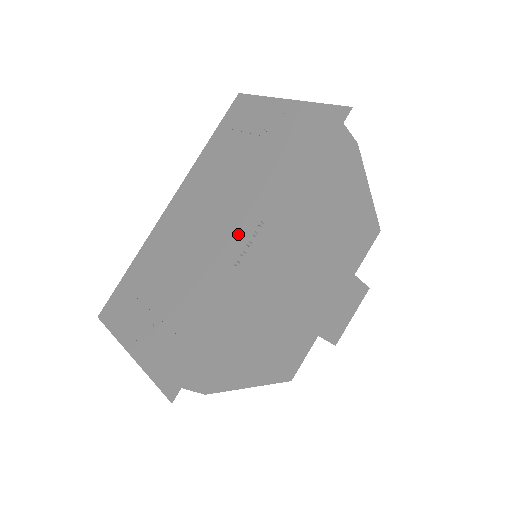
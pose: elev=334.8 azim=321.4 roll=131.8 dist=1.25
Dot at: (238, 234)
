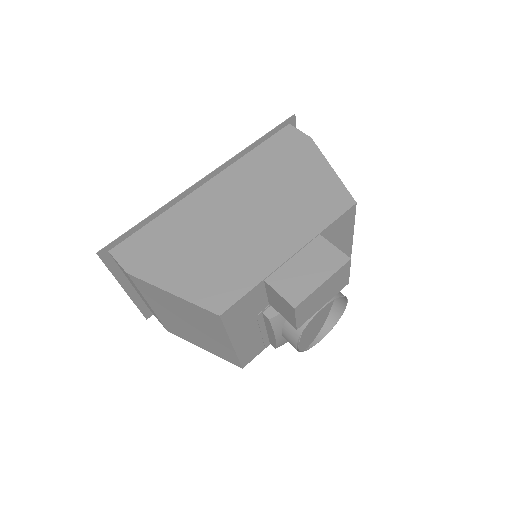
Dot at: occluded
